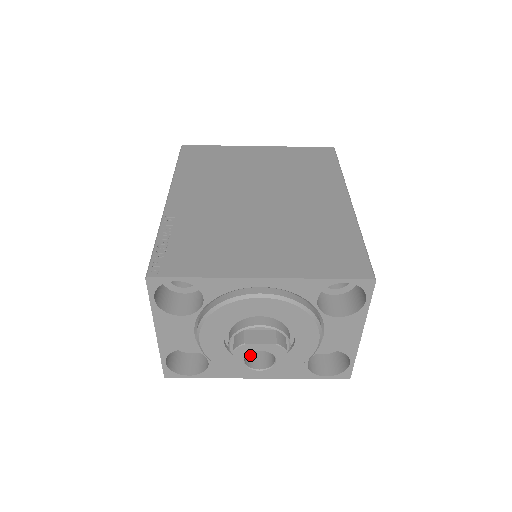
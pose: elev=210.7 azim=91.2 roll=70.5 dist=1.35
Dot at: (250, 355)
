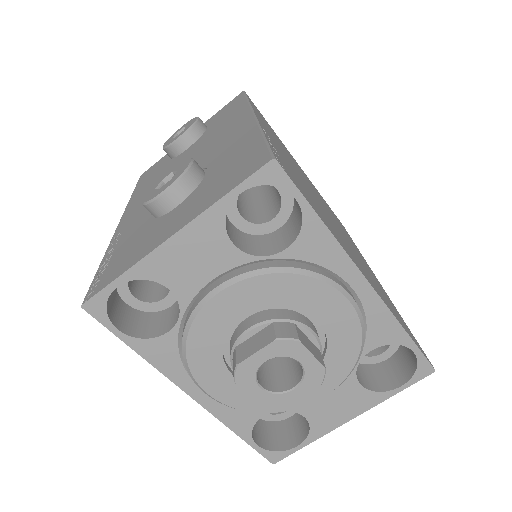
Dot at: occluded
